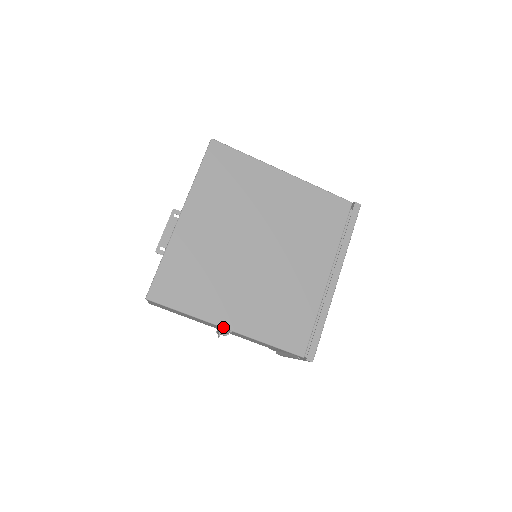
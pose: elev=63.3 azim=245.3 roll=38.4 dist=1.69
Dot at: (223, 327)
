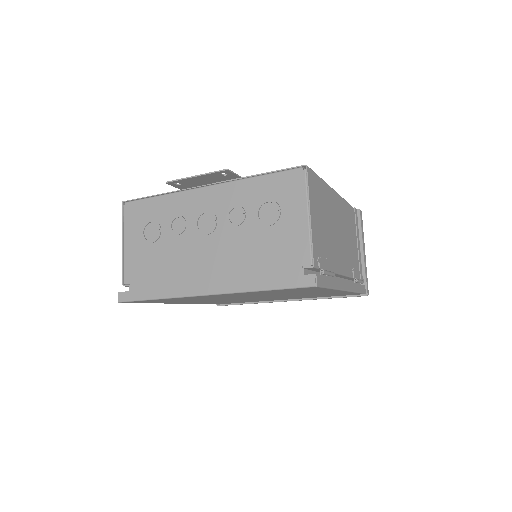
Dot at: (173, 303)
